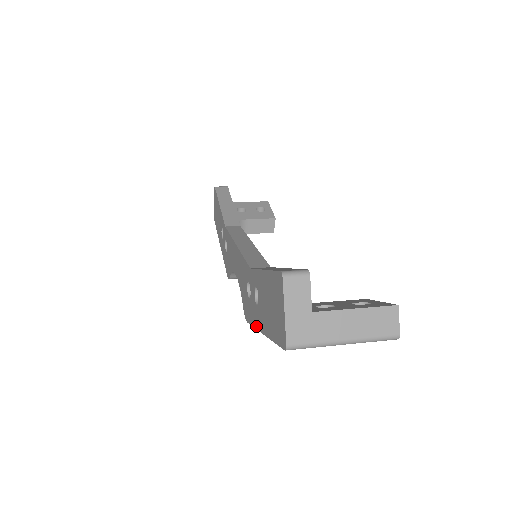
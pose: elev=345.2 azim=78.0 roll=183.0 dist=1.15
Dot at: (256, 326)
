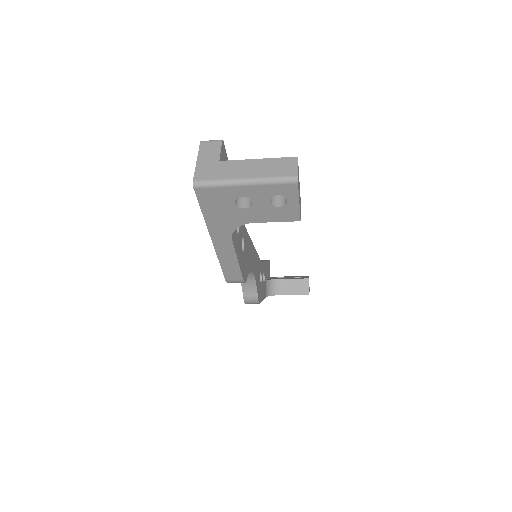
Dot at: (217, 253)
